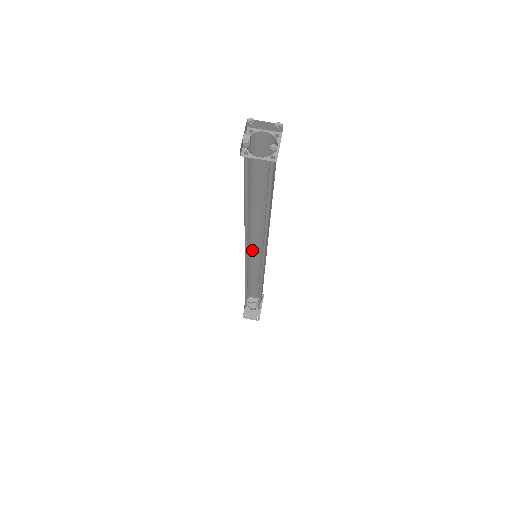
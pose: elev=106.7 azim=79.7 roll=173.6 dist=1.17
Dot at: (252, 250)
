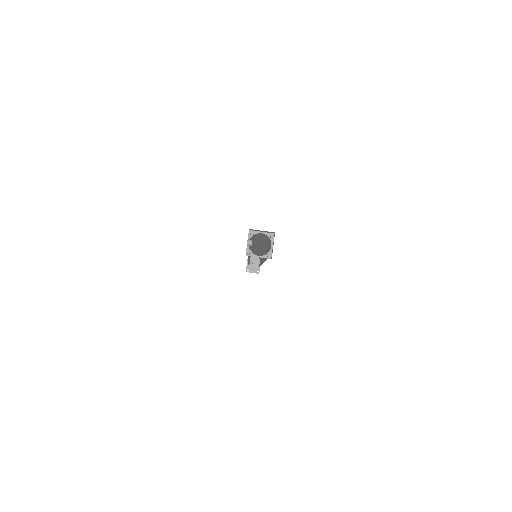
Dot at: (252, 249)
